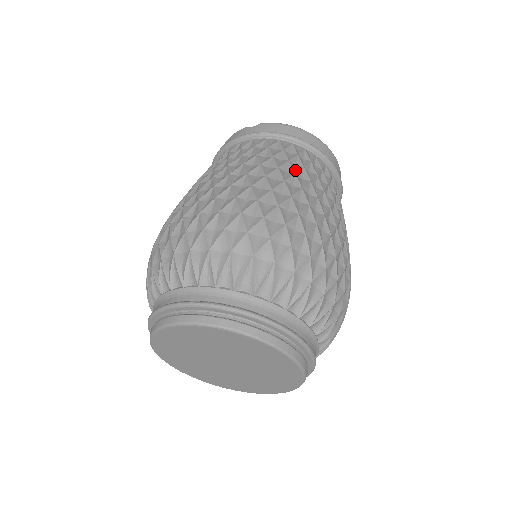
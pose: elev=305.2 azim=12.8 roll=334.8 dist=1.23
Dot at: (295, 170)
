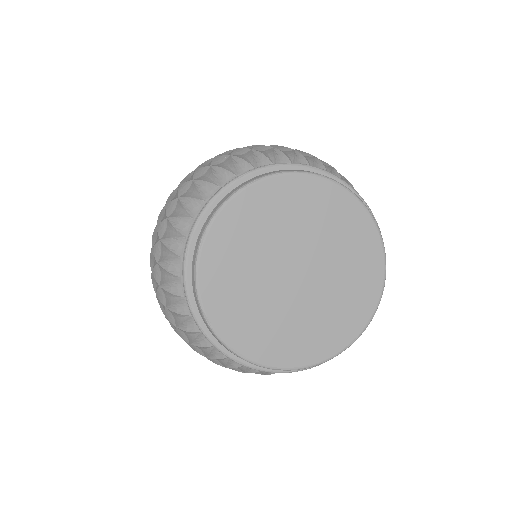
Dot at: occluded
